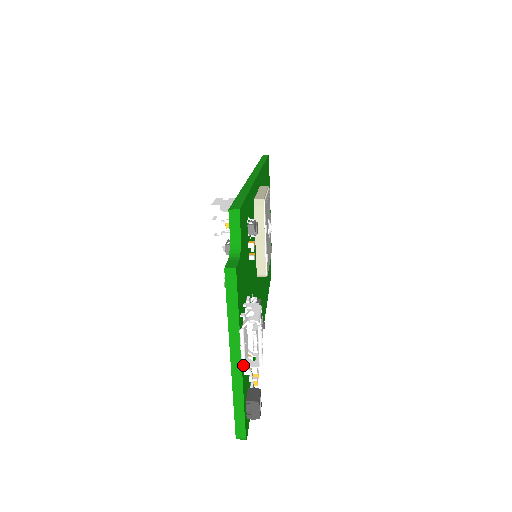
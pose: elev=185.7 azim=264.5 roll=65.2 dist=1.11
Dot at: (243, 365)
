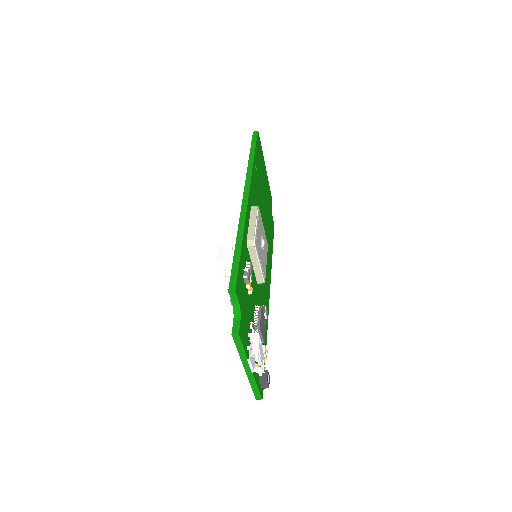
Dot at: occluded
